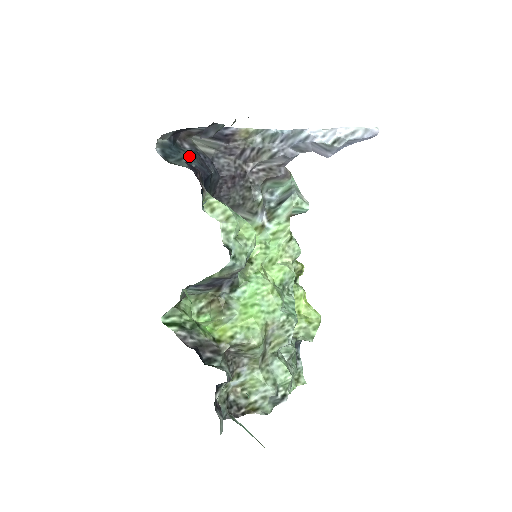
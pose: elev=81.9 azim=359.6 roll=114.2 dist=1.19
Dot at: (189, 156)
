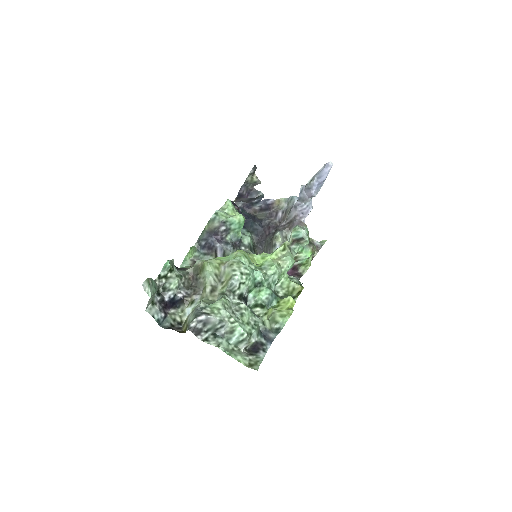
Dot at: (244, 212)
